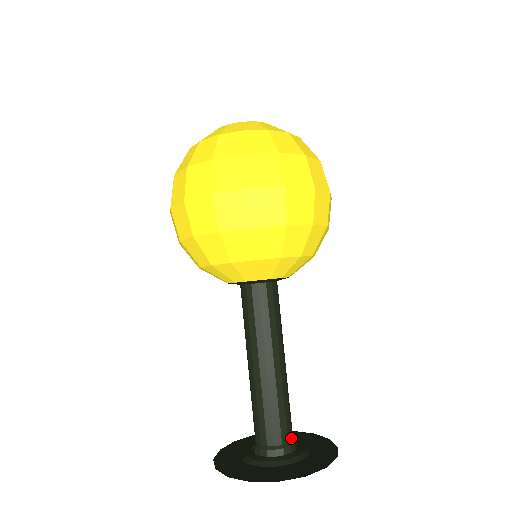
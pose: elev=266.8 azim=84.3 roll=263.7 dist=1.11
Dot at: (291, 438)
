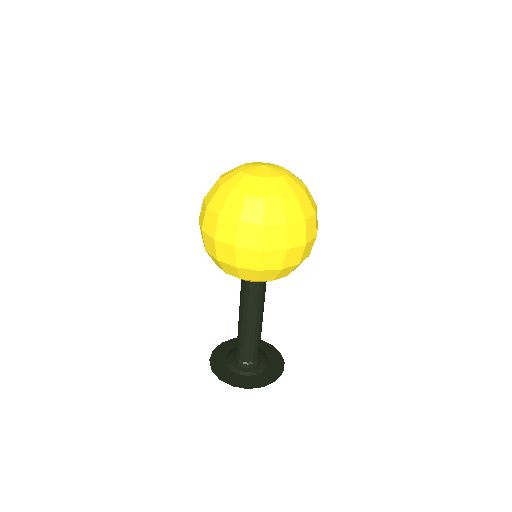
Dot at: (258, 357)
